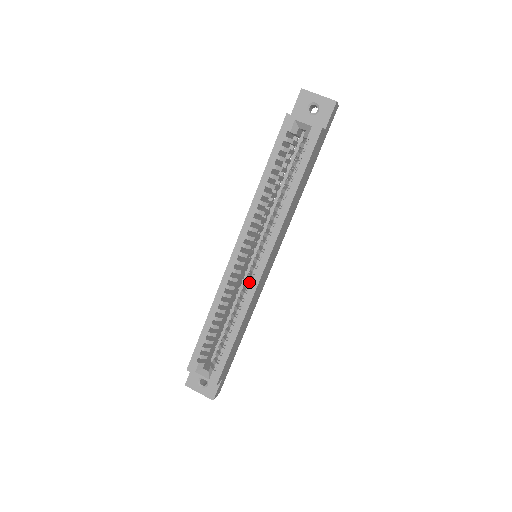
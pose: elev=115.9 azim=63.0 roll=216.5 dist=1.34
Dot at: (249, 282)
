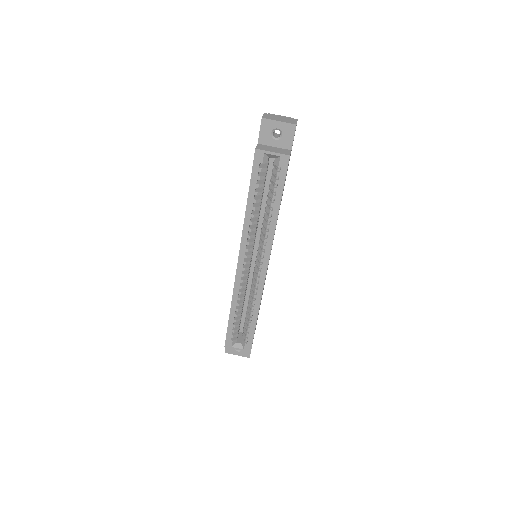
Dot at: (257, 281)
